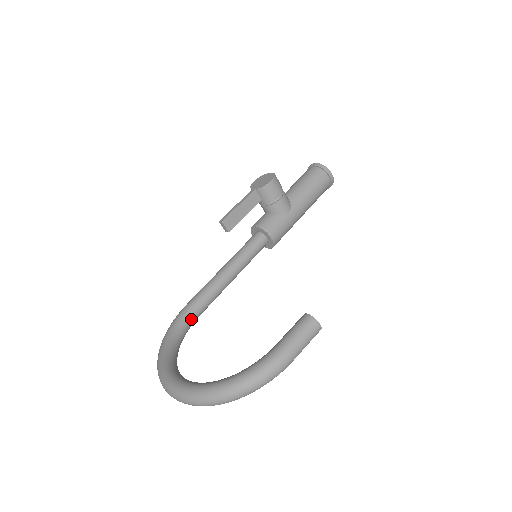
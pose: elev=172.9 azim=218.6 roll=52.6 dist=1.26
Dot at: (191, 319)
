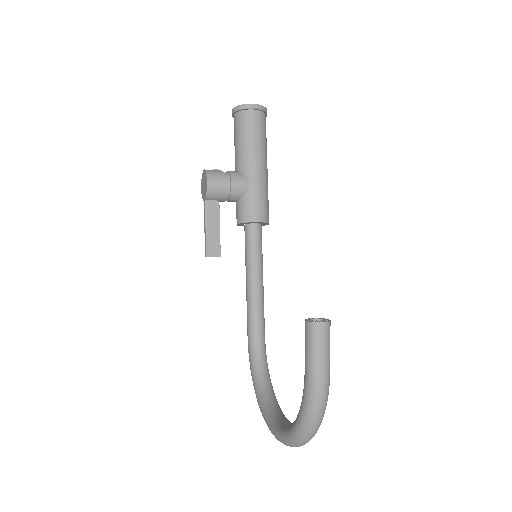
Dot at: (259, 348)
